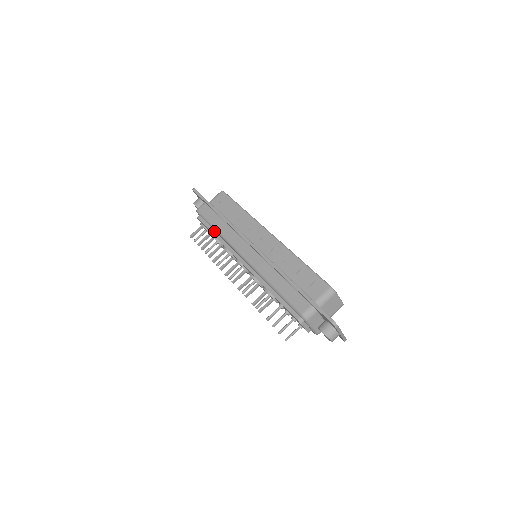
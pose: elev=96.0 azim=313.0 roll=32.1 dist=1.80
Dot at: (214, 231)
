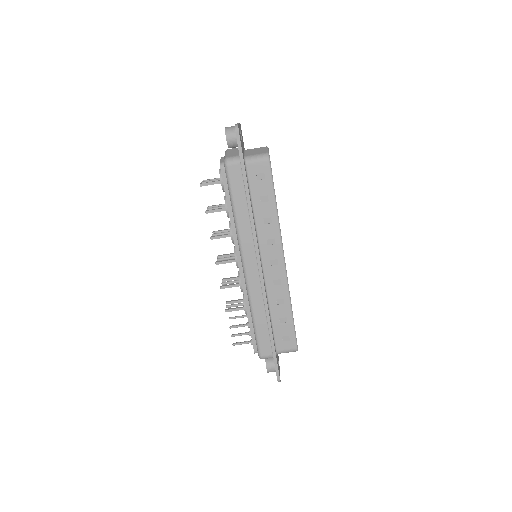
Dot at: (231, 205)
